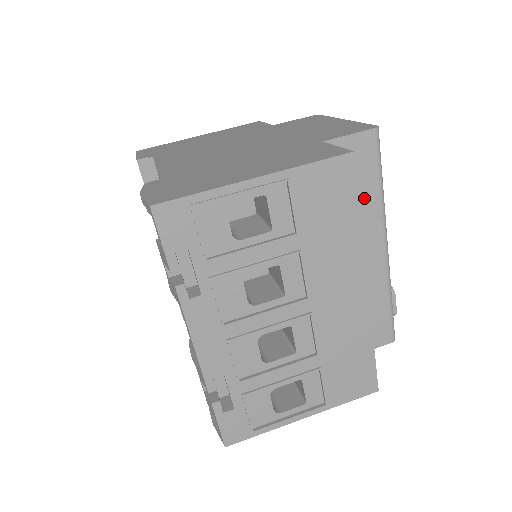
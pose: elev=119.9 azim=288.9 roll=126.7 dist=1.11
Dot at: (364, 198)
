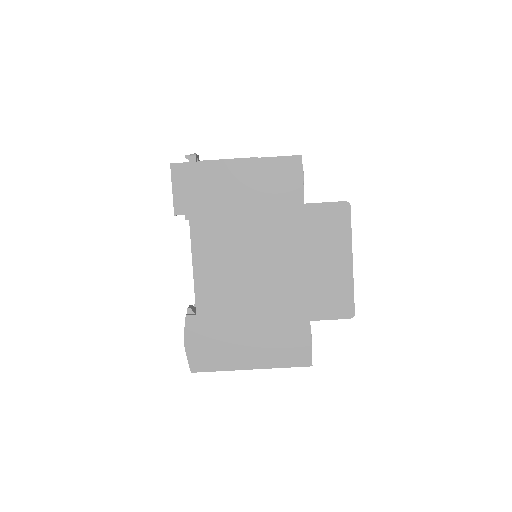
Dot at: occluded
